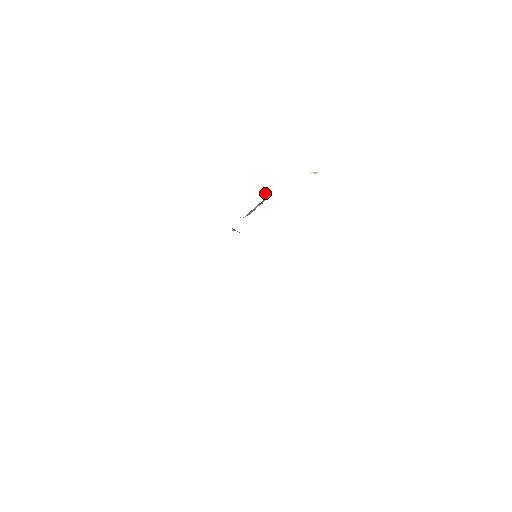
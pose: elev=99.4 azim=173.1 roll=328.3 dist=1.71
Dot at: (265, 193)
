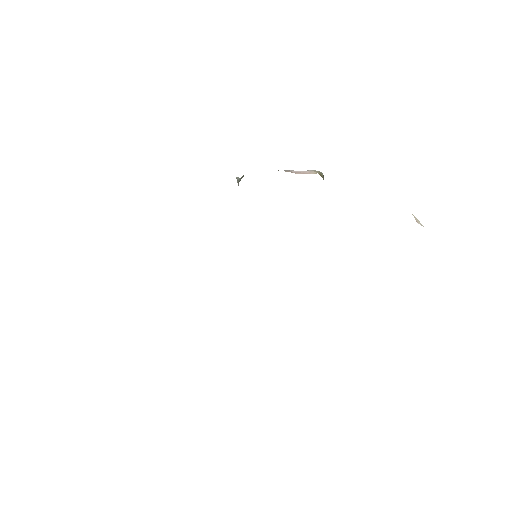
Dot at: occluded
